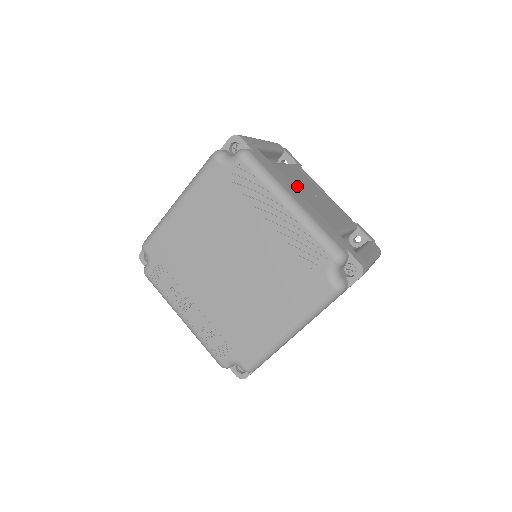
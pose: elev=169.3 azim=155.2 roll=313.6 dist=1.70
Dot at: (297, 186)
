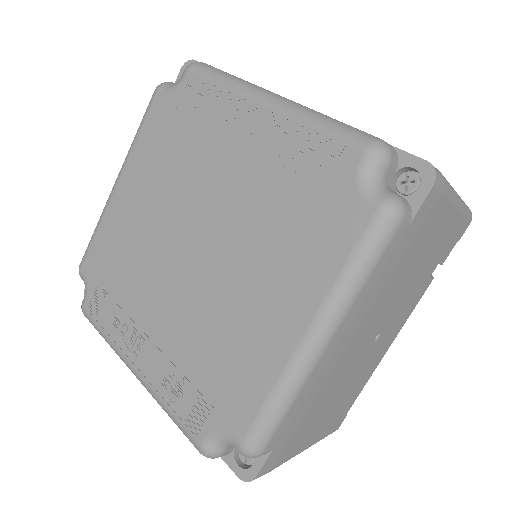
Dot at: occluded
